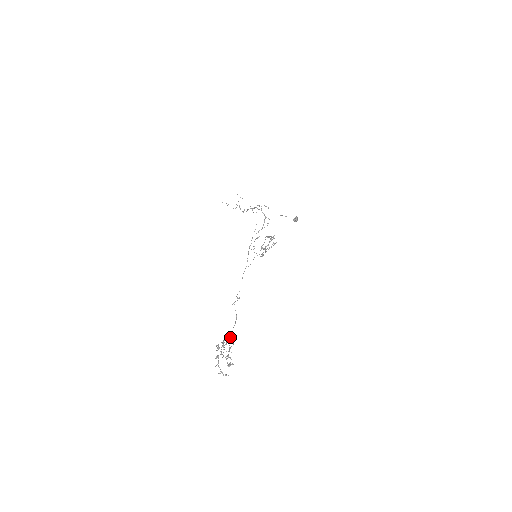
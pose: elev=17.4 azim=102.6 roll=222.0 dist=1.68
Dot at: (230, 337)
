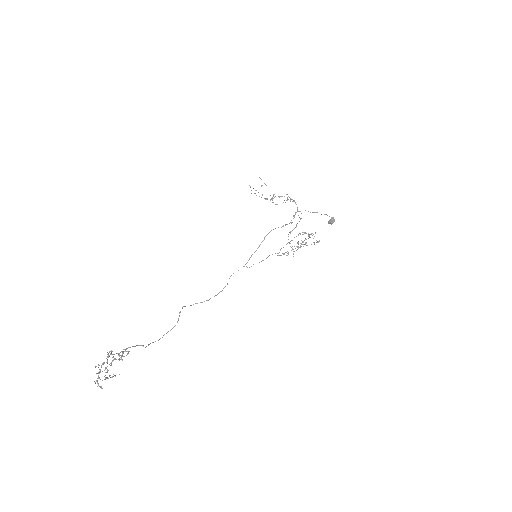
Dot at: (141, 345)
